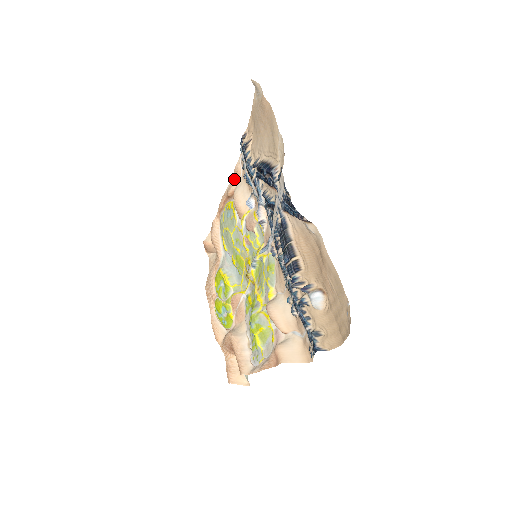
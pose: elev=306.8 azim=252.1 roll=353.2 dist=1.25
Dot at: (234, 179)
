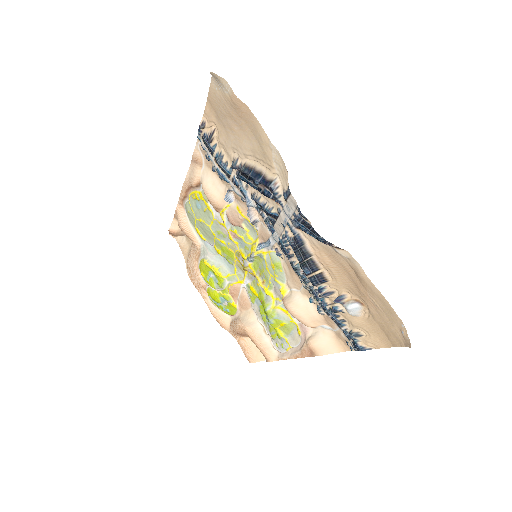
Dot at: (194, 167)
